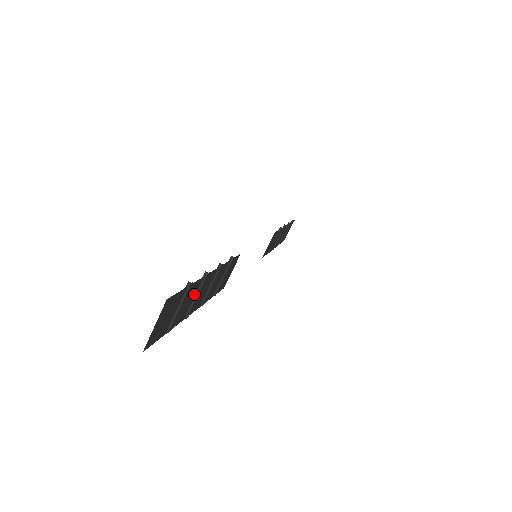
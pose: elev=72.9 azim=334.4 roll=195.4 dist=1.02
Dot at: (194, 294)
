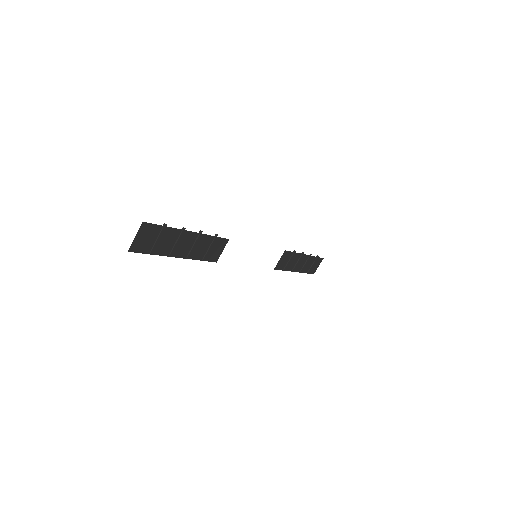
Dot at: (174, 239)
